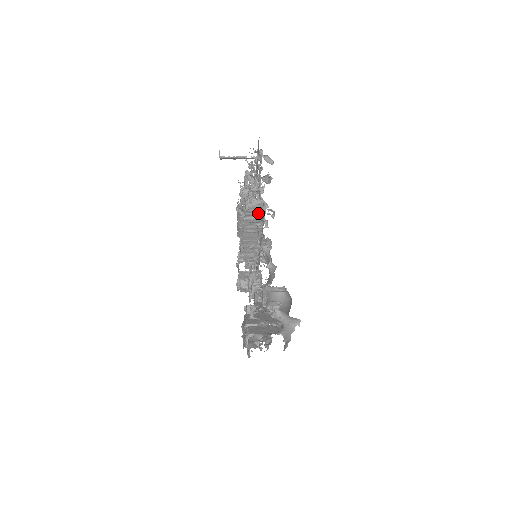
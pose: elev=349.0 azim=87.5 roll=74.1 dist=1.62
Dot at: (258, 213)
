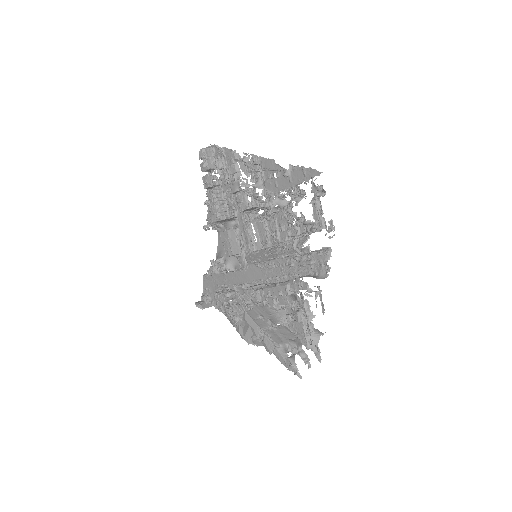
Dot at: occluded
